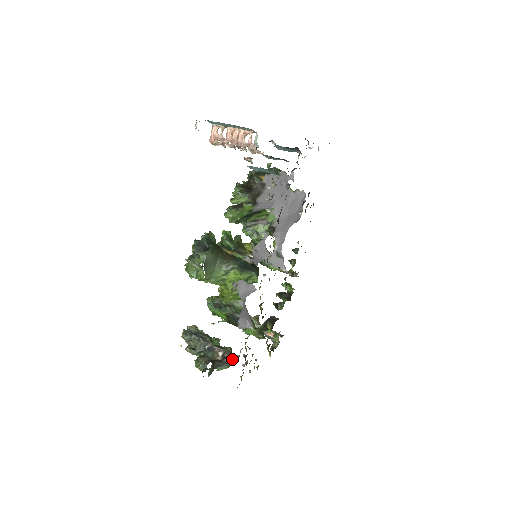
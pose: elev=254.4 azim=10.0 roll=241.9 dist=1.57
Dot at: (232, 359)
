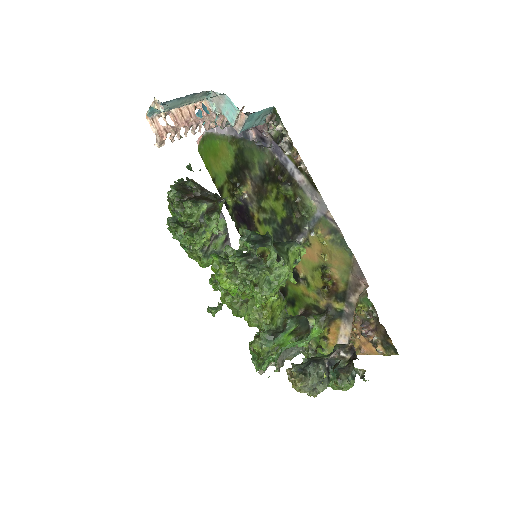
Dot at: occluded
